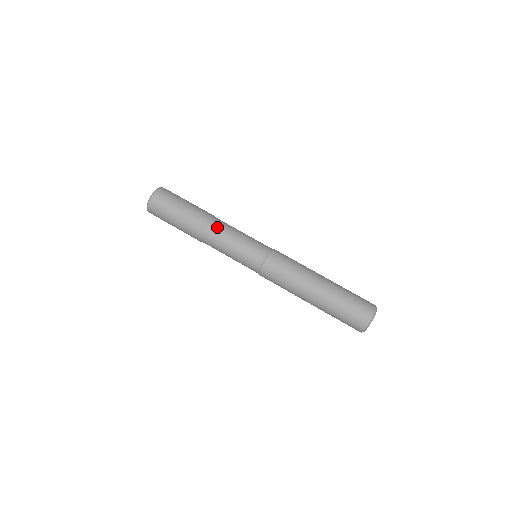
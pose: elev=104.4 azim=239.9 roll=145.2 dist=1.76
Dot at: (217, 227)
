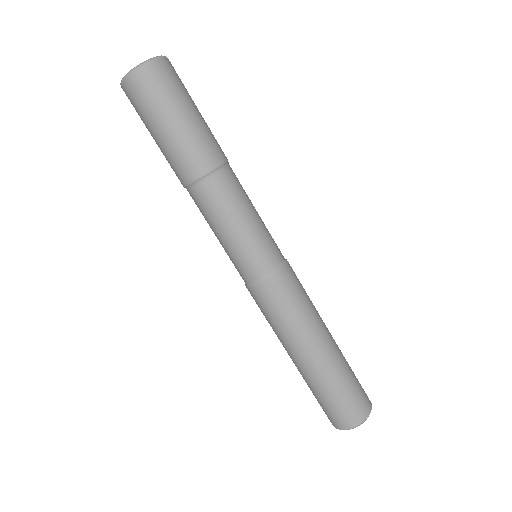
Dot at: (235, 178)
